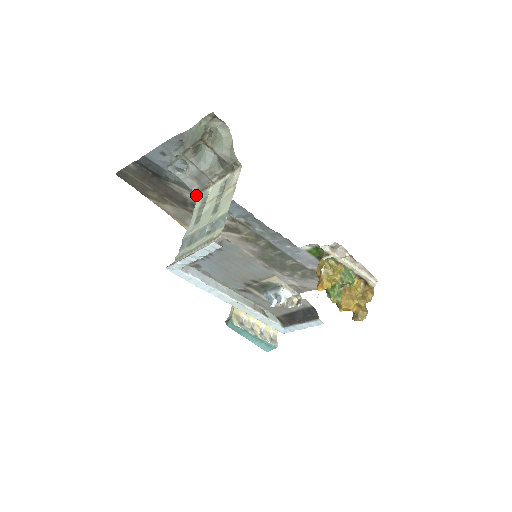
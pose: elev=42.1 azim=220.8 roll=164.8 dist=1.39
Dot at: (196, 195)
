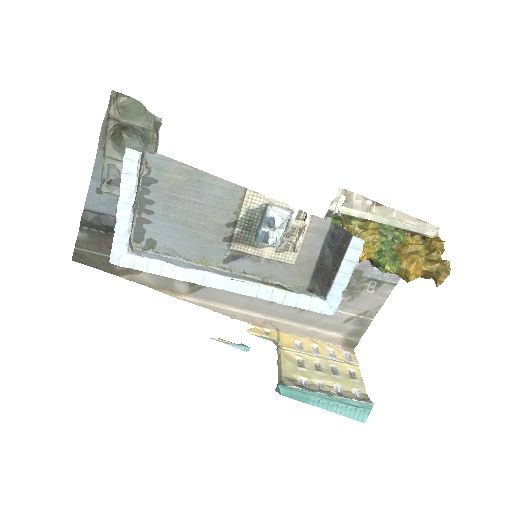
Dot at: occluded
